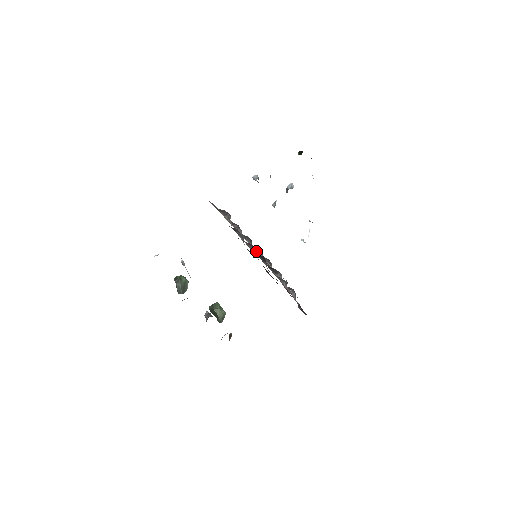
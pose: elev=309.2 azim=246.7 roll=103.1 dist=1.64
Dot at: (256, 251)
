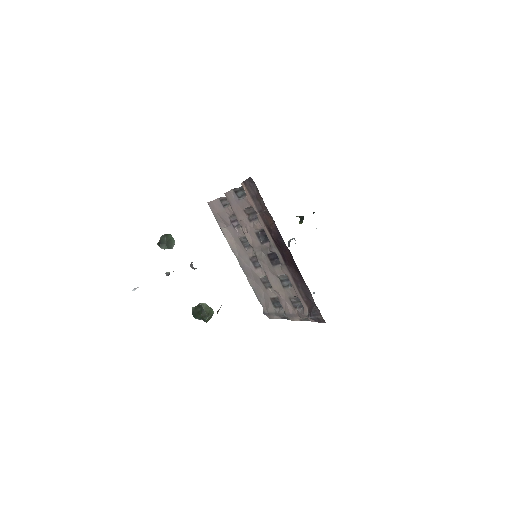
Dot at: occluded
